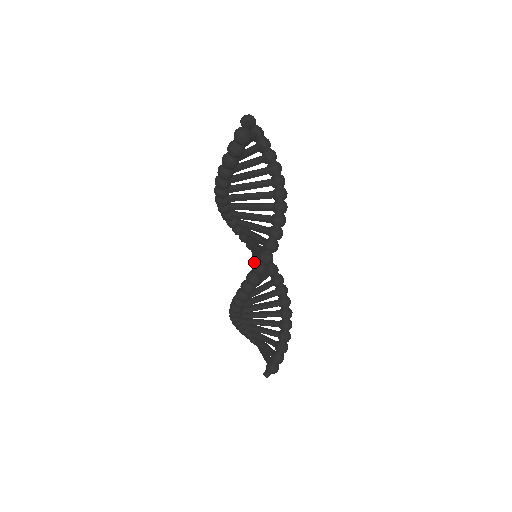
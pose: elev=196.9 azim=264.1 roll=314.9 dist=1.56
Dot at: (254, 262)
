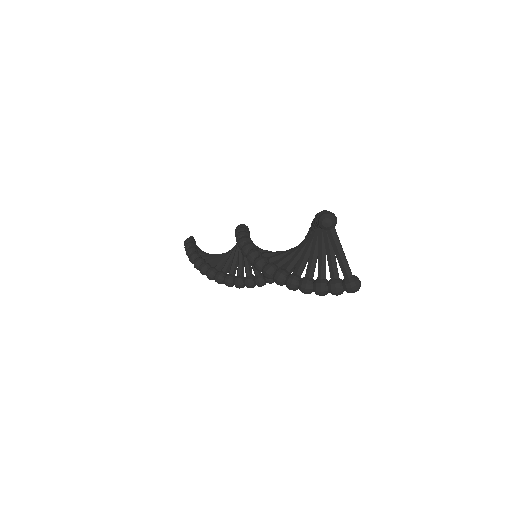
Dot at: occluded
